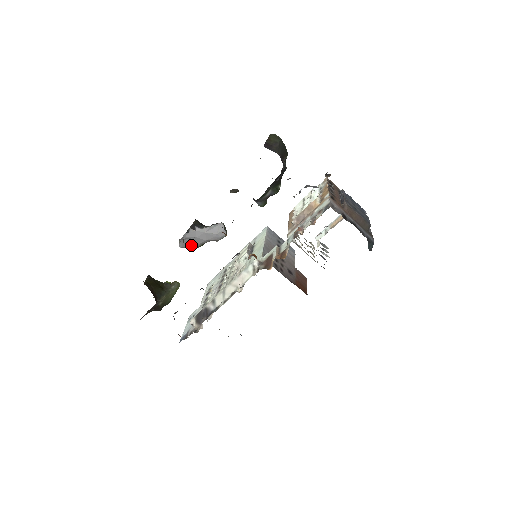
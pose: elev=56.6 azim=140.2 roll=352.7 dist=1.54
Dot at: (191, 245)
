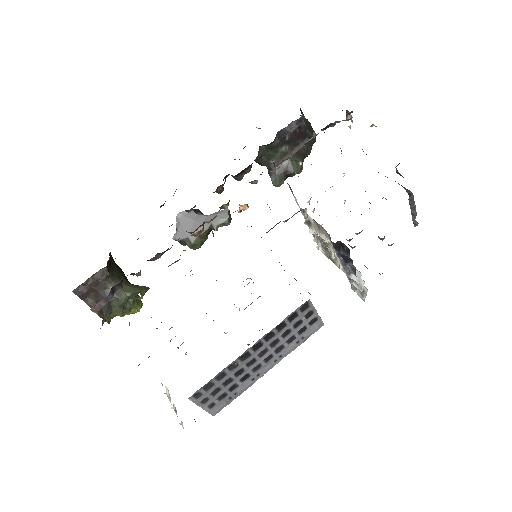
Dot at: (185, 235)
